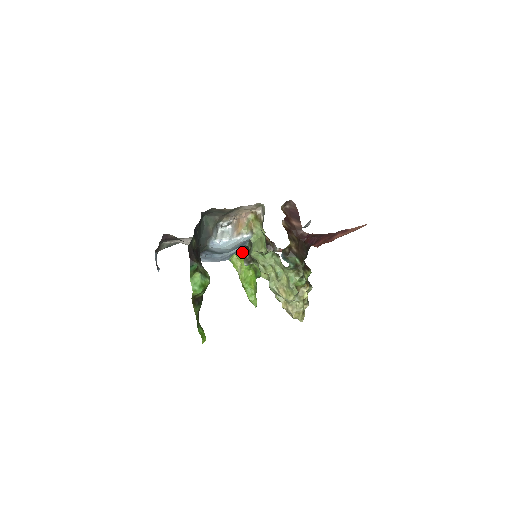
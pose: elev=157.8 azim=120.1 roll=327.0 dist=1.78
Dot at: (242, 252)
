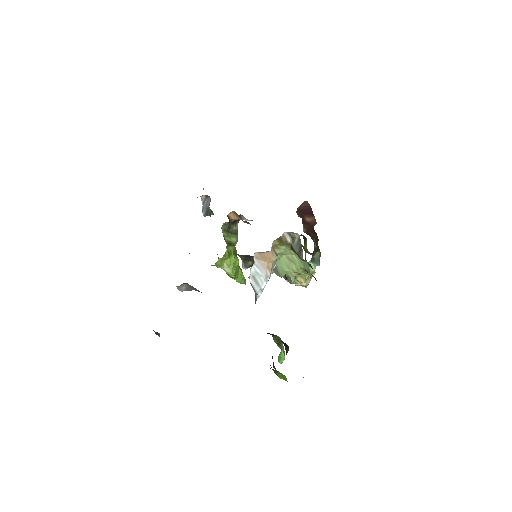
Dot at: (227, 252)
